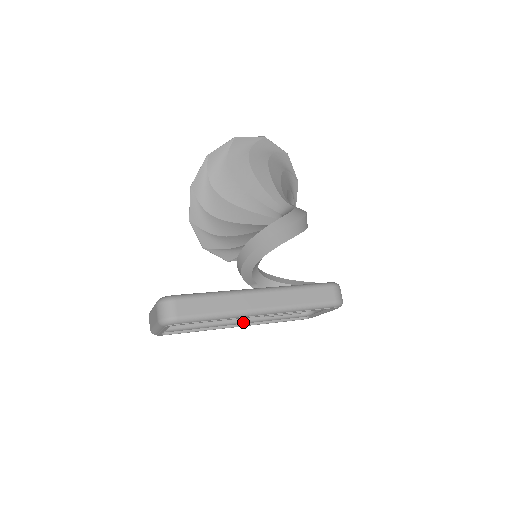
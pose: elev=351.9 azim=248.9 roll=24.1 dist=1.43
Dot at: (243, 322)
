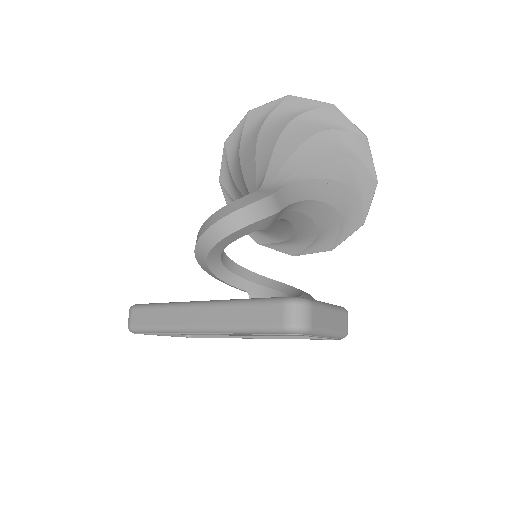
Dot at: occluded
